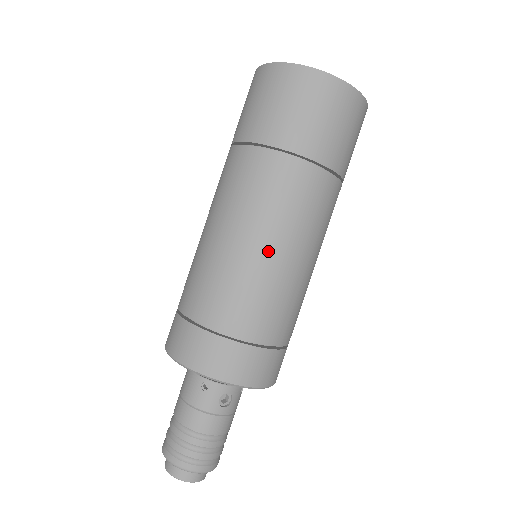
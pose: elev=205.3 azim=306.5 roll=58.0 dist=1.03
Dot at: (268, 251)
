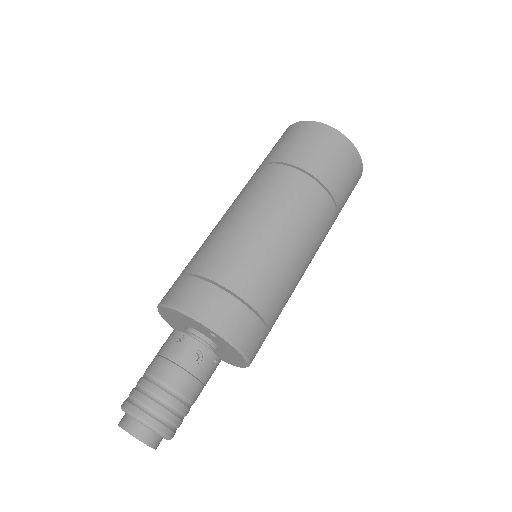
Dot at: (260, 224)
